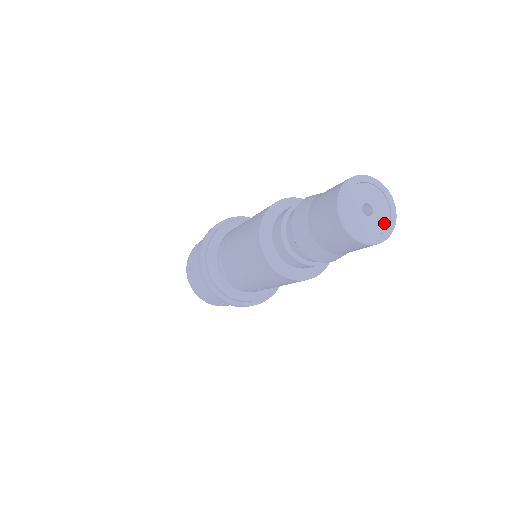
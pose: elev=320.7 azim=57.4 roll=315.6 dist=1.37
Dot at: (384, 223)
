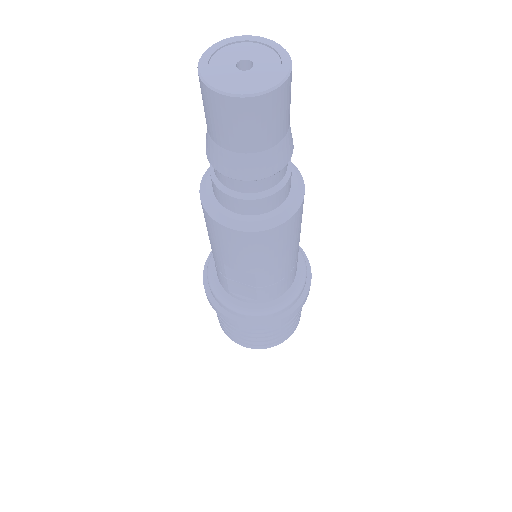
Dot at: (274, 60)
